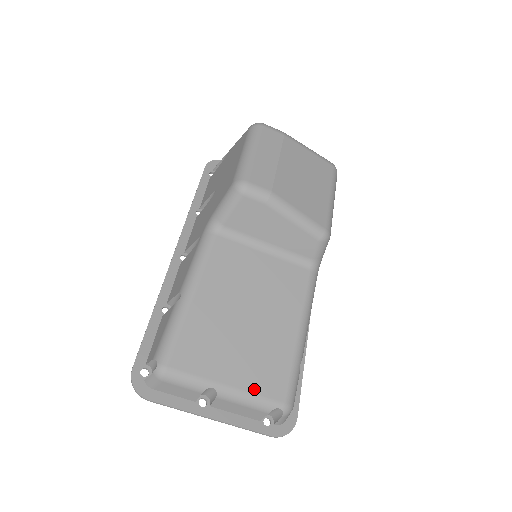
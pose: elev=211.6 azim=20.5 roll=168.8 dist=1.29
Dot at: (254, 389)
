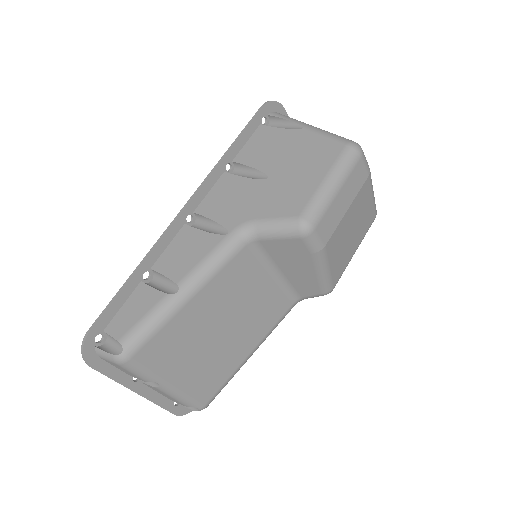
Dot at: (190, 391)
